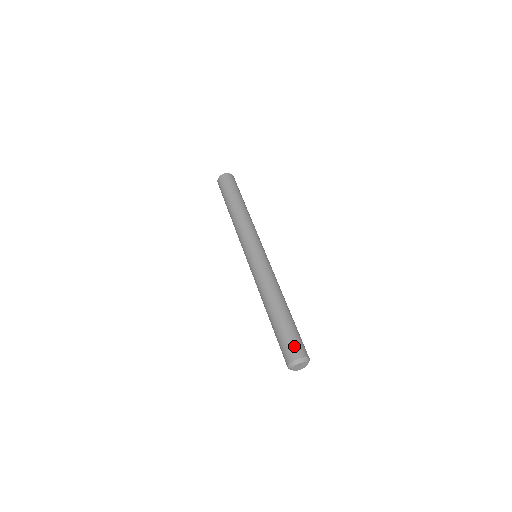
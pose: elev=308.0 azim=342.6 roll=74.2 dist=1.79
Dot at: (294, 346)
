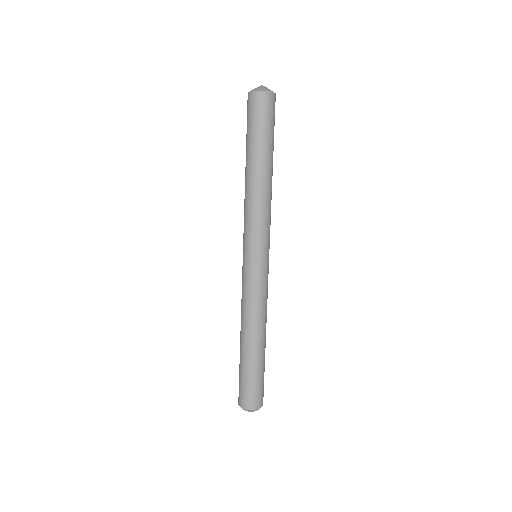
Dot at: (241, 394)
